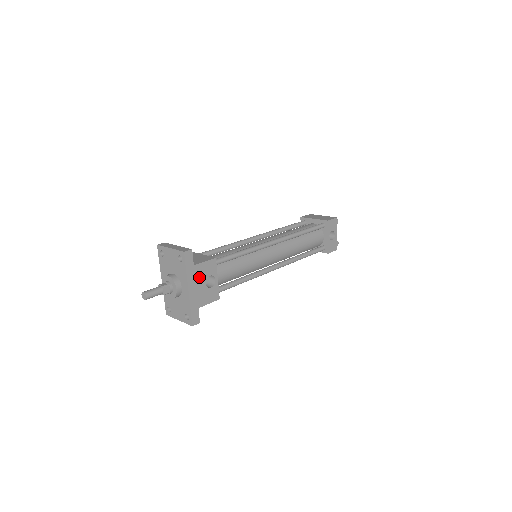
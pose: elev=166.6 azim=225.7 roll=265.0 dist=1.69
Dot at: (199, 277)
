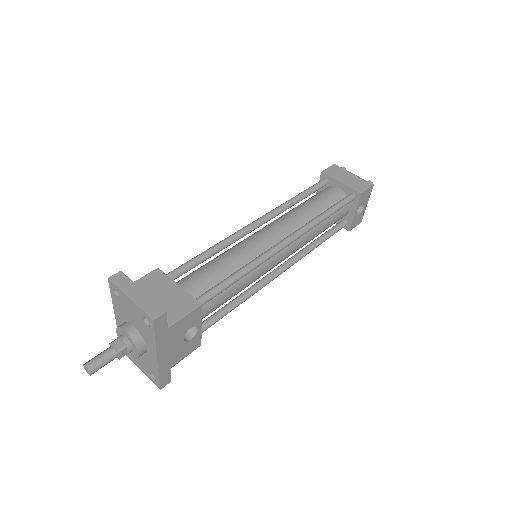
Dot at: (174, 337)
